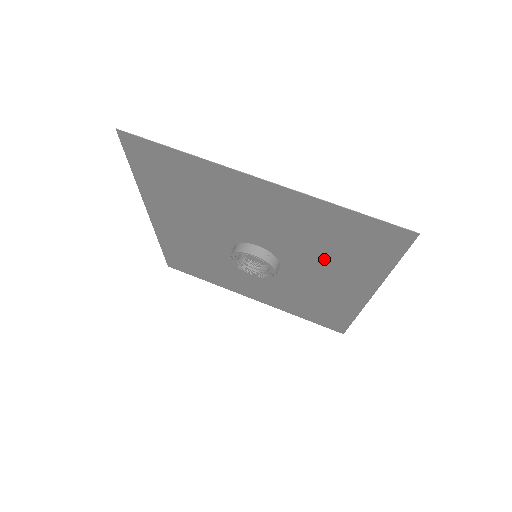
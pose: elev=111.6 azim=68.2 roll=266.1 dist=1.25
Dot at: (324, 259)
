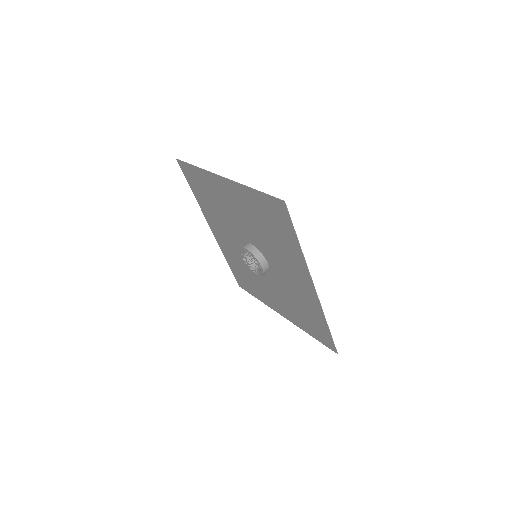
Dot at: (276, 247)
